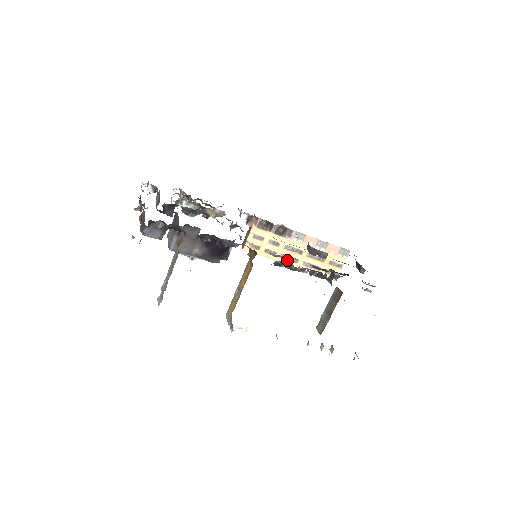
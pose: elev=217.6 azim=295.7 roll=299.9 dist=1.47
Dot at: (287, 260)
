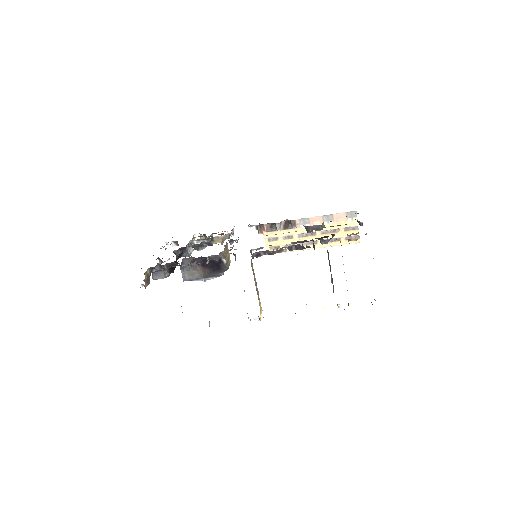
Dot at: (307, 245)
